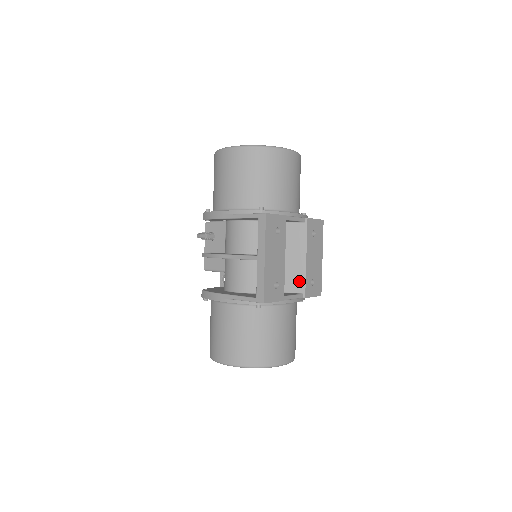
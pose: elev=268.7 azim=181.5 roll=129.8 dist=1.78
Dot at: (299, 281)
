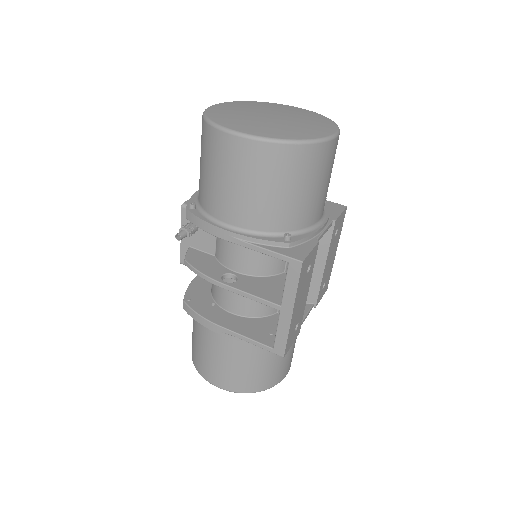
Dot at: (311, 291)
